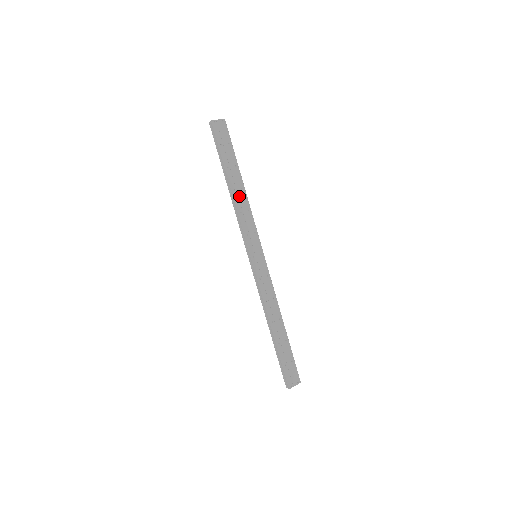
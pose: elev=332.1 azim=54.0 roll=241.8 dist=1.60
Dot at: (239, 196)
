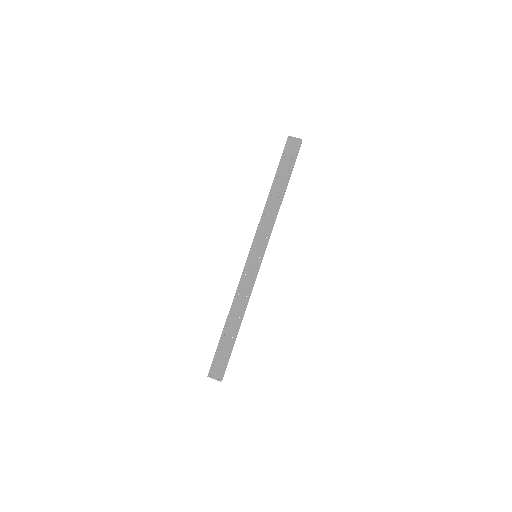
Dot at: (273, 202)
